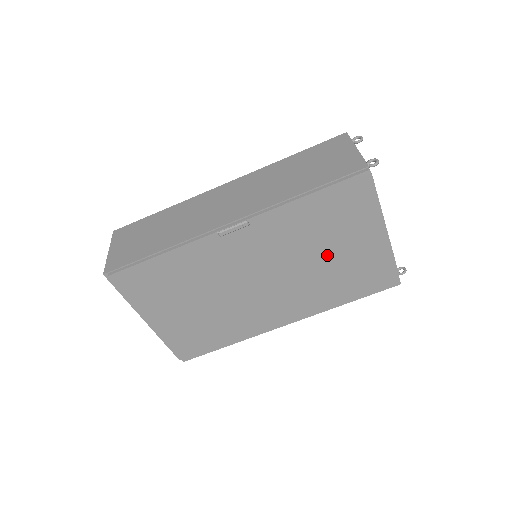
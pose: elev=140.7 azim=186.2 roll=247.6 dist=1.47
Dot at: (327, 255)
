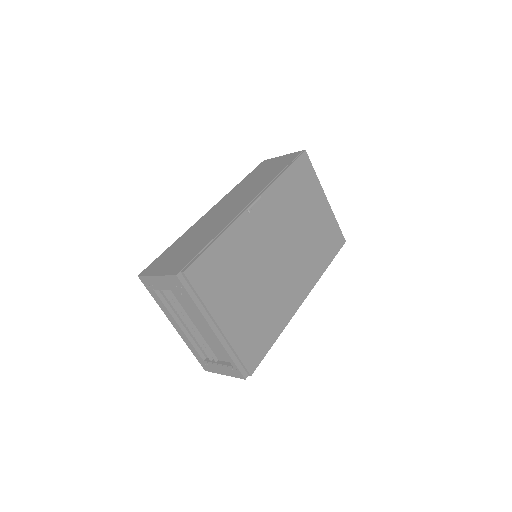
Dot at: (306, 222)
